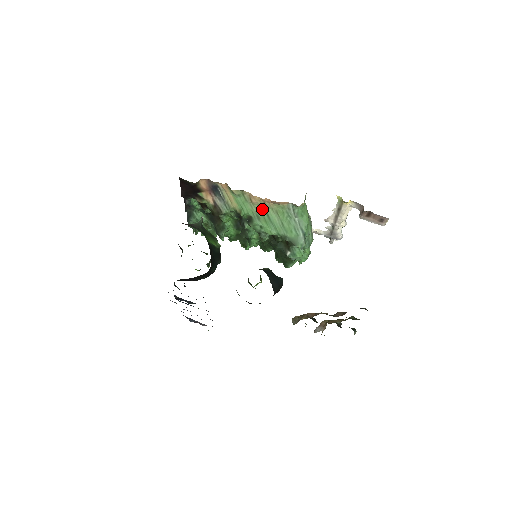
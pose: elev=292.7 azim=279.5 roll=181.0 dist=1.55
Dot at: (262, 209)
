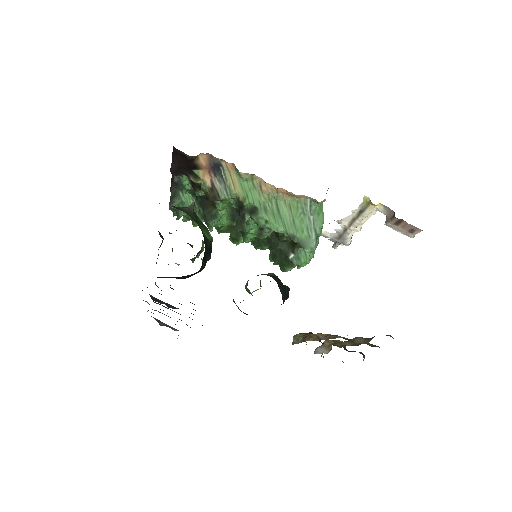
Dot at: (272, 200)
